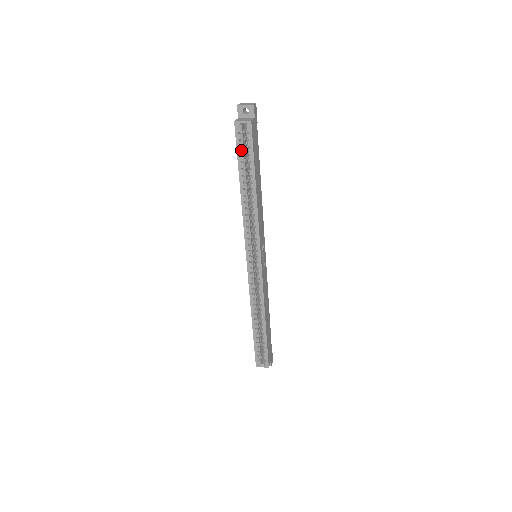
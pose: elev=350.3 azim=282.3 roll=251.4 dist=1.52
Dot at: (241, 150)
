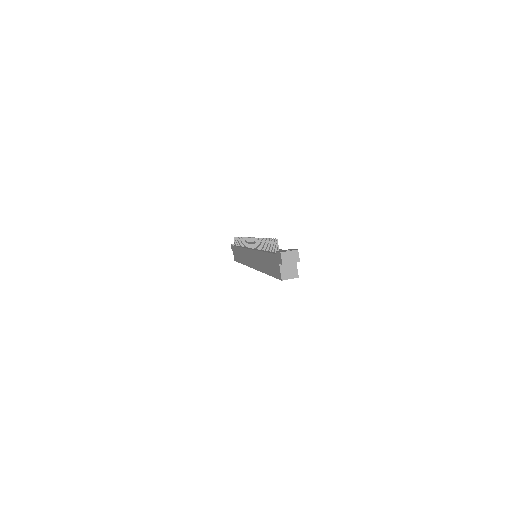
Dot at: occluded
